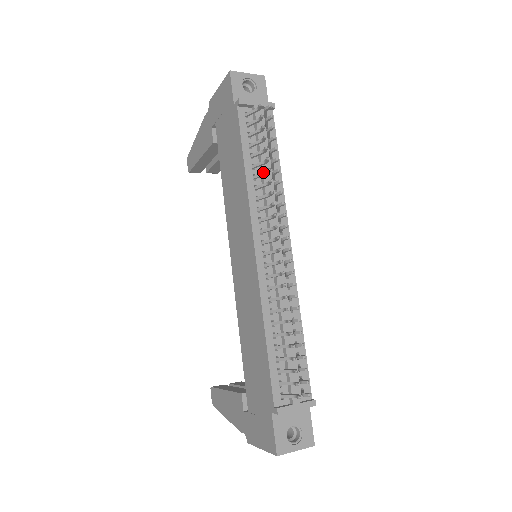
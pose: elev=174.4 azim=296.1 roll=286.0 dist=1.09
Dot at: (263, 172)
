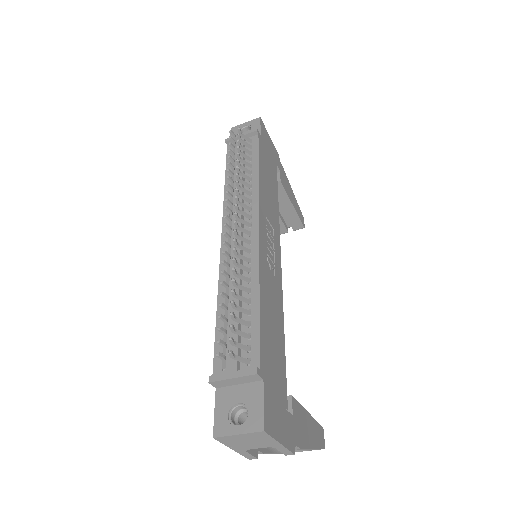
Dot at: (231, 176)
